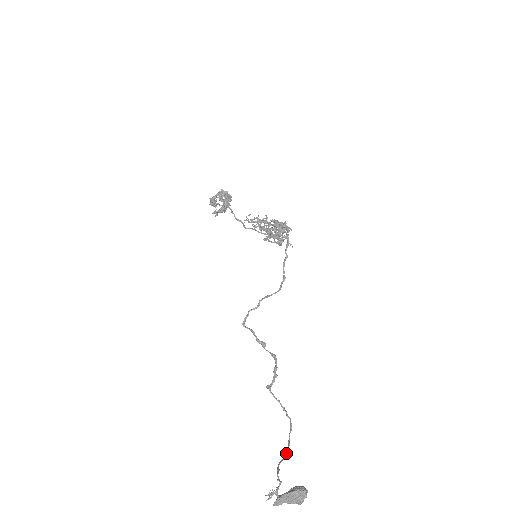
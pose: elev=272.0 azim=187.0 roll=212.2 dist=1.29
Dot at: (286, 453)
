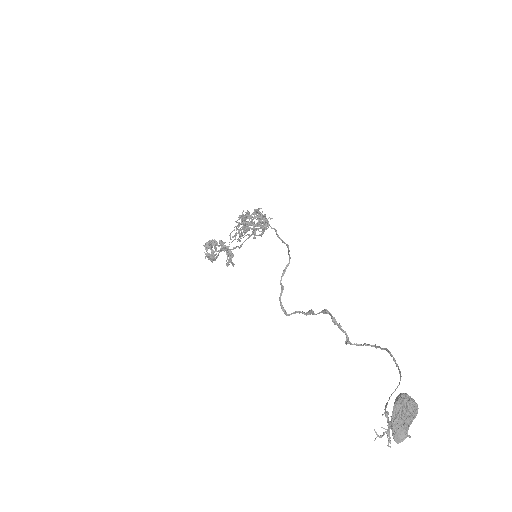
Dot at: occluded
